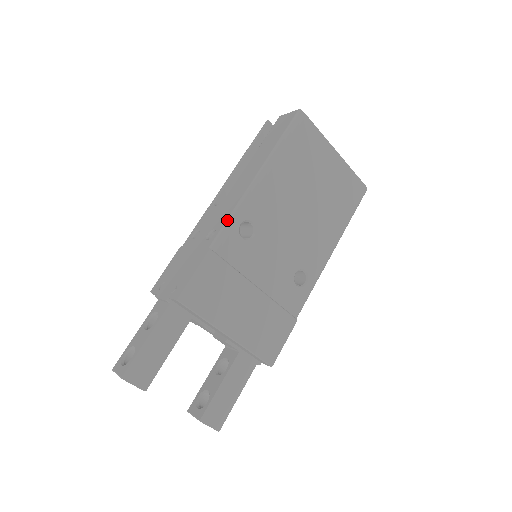
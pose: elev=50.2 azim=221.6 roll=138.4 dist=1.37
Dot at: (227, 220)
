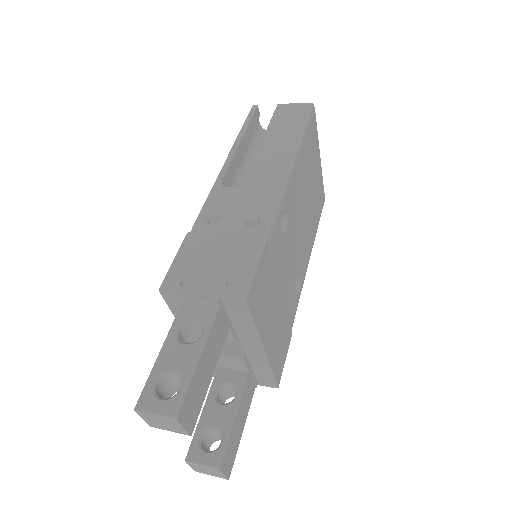
Dot at: (275, 206)
